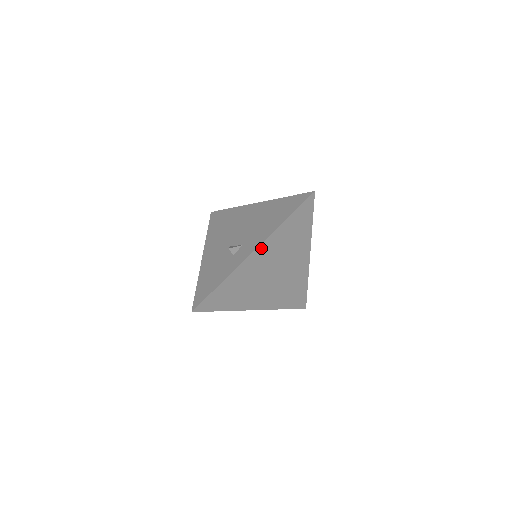
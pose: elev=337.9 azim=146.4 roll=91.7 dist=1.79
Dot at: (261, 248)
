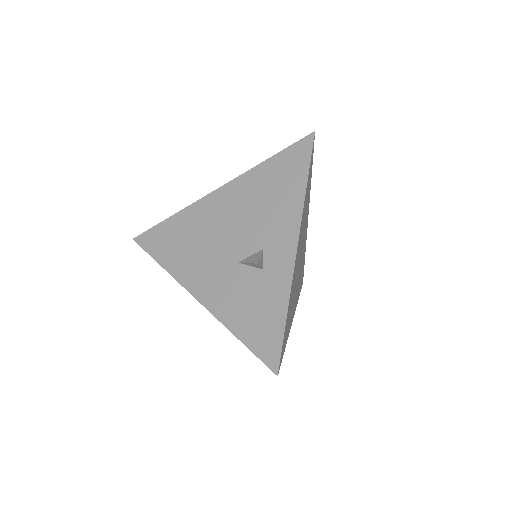
Dot at: (299, 237)
